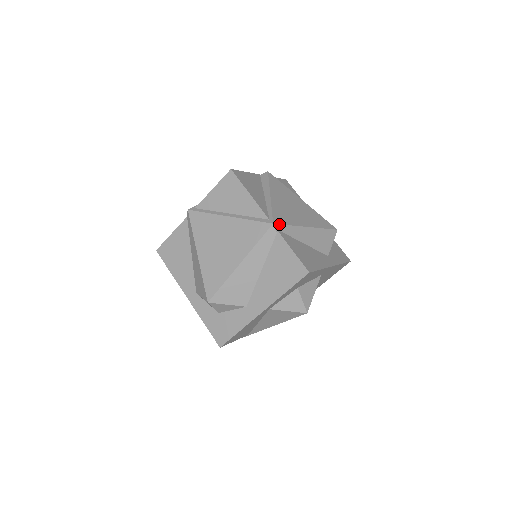
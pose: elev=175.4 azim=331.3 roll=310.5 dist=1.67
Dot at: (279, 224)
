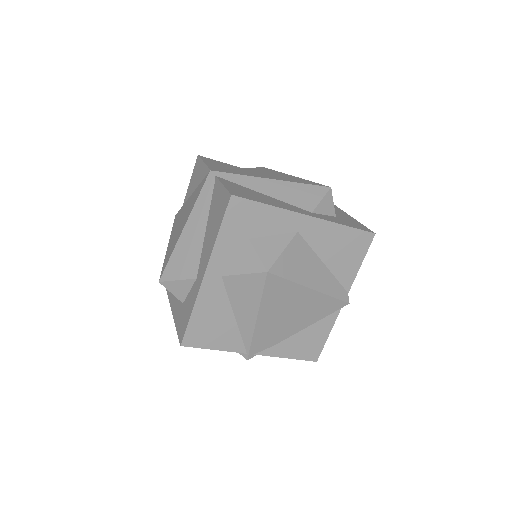
Dot at: (220, 172)
